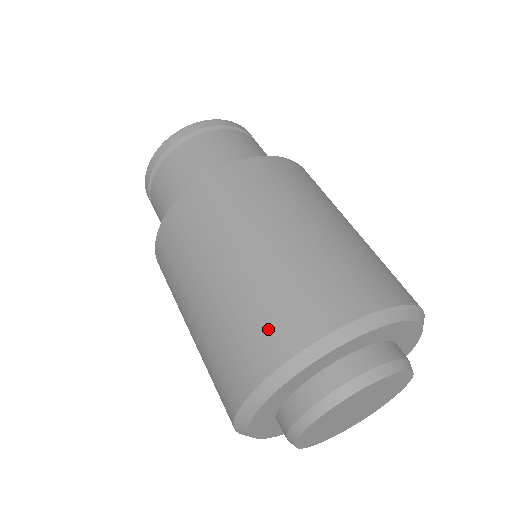
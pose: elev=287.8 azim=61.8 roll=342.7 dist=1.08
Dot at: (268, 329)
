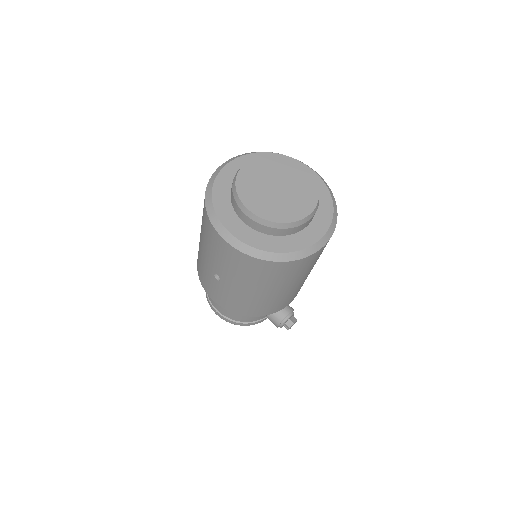
Dot at: occluded
